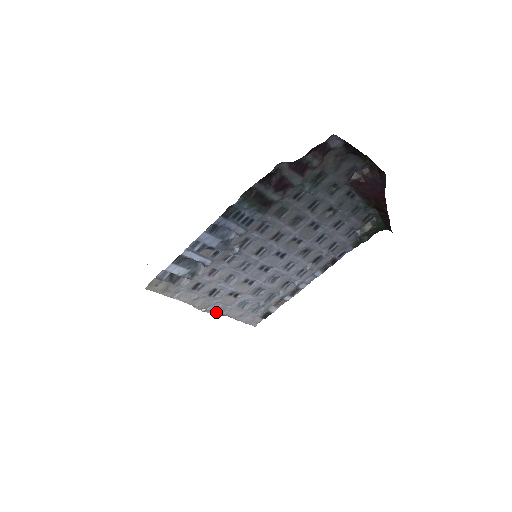
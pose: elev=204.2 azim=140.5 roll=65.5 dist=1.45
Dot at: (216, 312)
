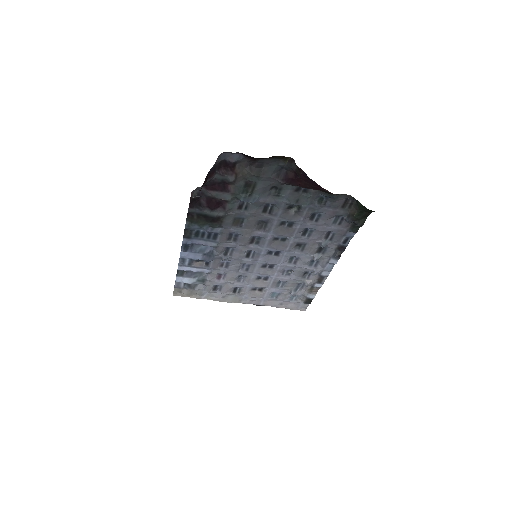
Dot at: (253, 304)
